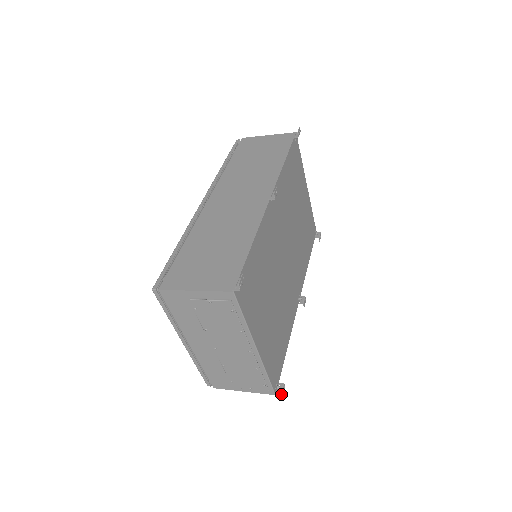
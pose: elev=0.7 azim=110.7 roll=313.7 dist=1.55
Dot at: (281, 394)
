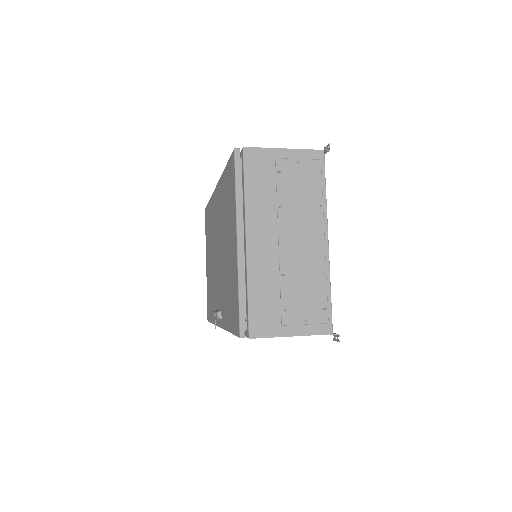
Dot at: (338, 334)
